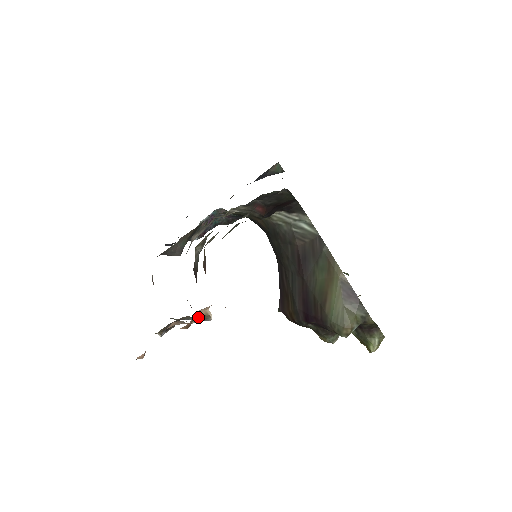
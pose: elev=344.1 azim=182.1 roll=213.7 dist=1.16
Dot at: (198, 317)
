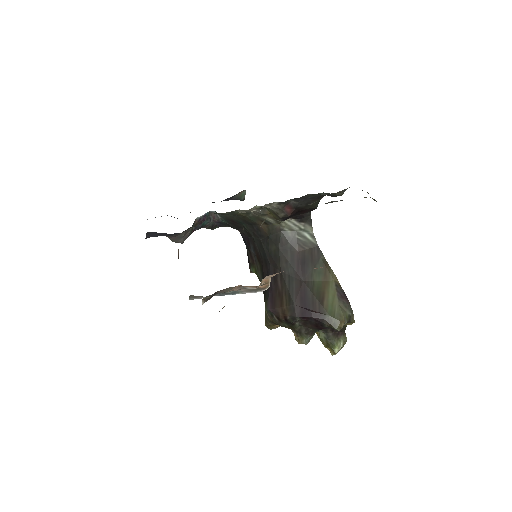
Dot at: (262, 283)
